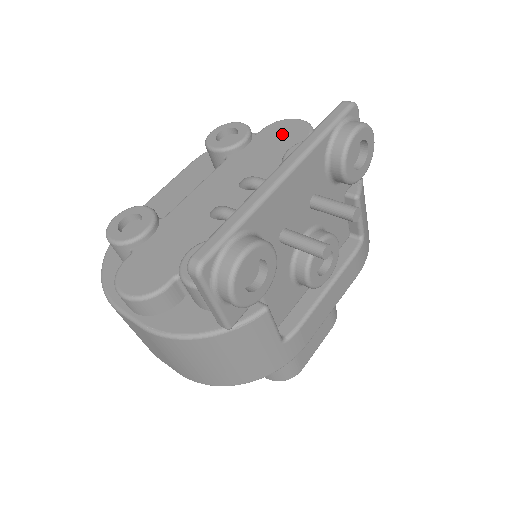
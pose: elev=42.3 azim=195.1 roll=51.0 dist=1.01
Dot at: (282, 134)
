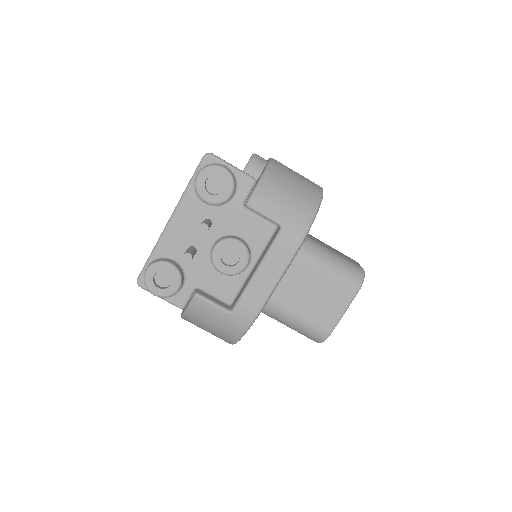
Dot at: occluded
